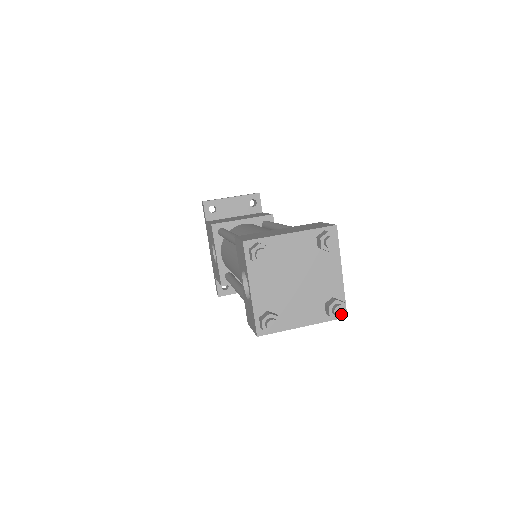
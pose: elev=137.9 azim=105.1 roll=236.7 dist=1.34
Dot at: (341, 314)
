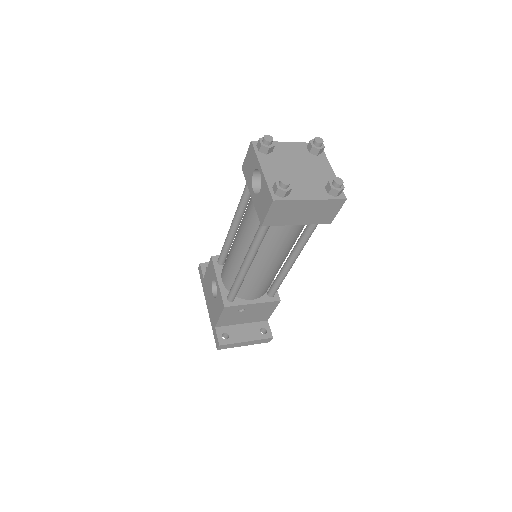
Dot at: (340, 183)
